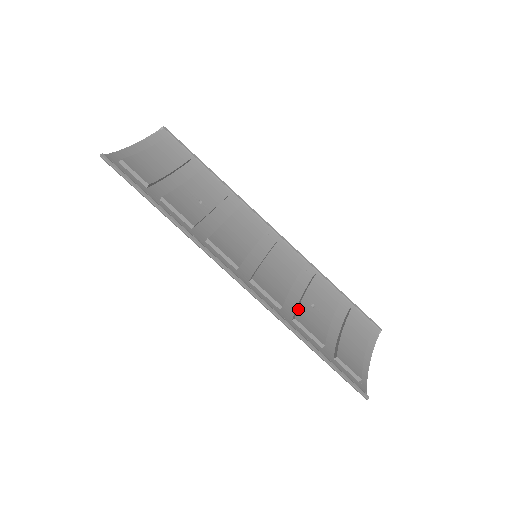
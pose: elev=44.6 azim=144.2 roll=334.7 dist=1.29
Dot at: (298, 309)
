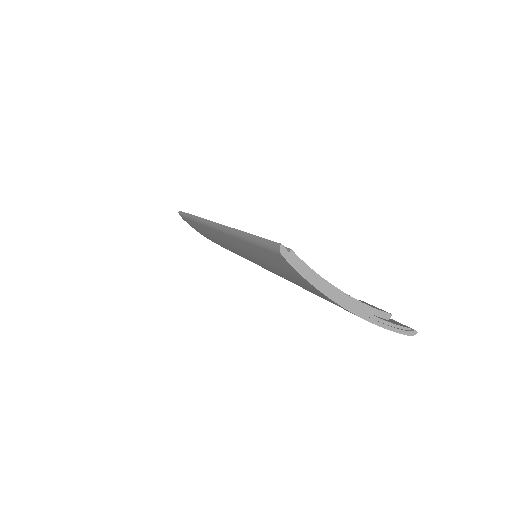
Dot at: occluded
